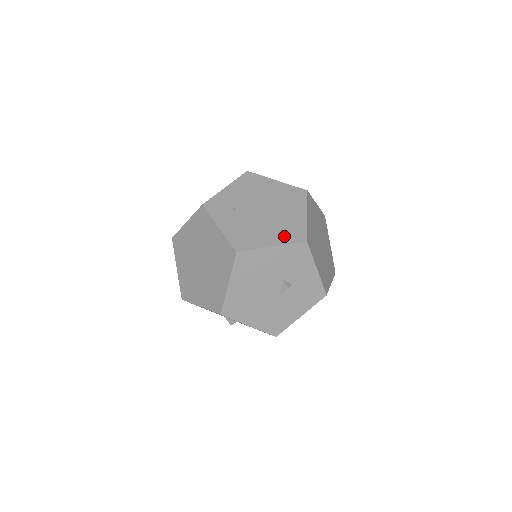
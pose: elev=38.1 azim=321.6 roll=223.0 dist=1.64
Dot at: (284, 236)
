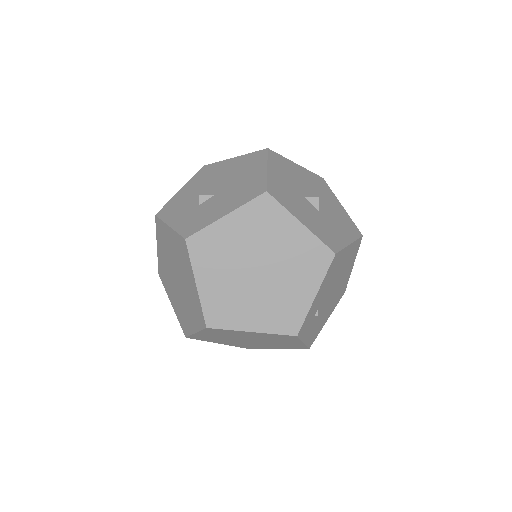
Dot at: (336, 303)
